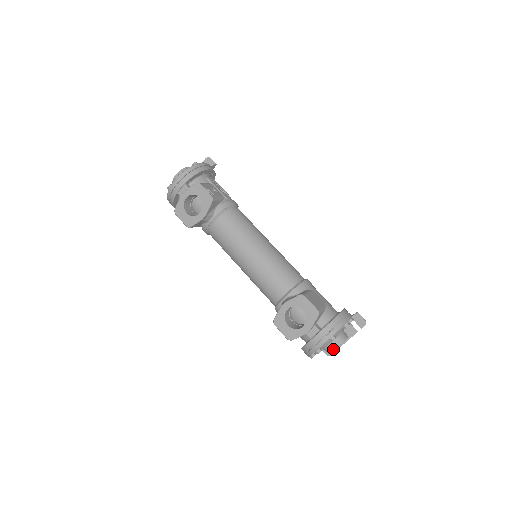
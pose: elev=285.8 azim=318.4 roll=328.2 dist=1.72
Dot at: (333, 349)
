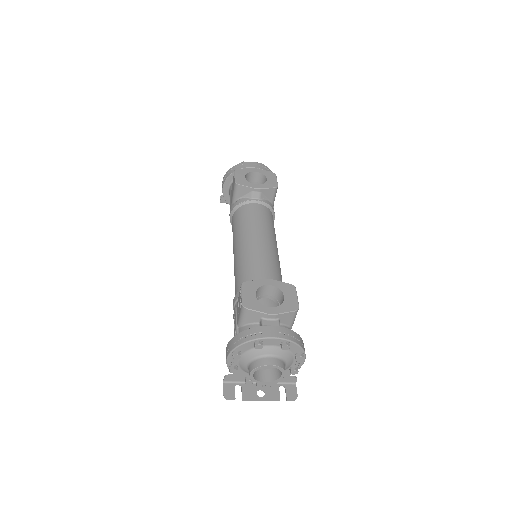
Dot at: (268, 363)
